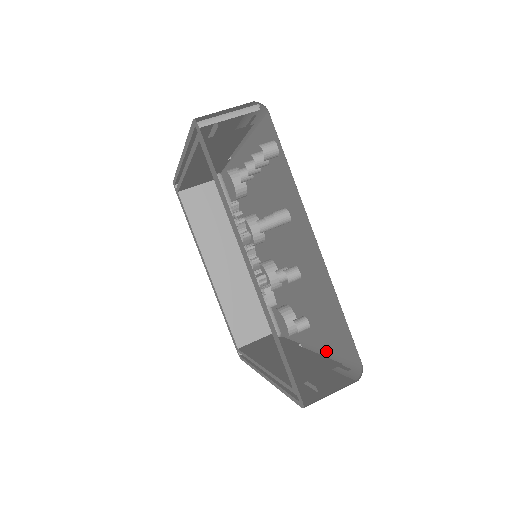
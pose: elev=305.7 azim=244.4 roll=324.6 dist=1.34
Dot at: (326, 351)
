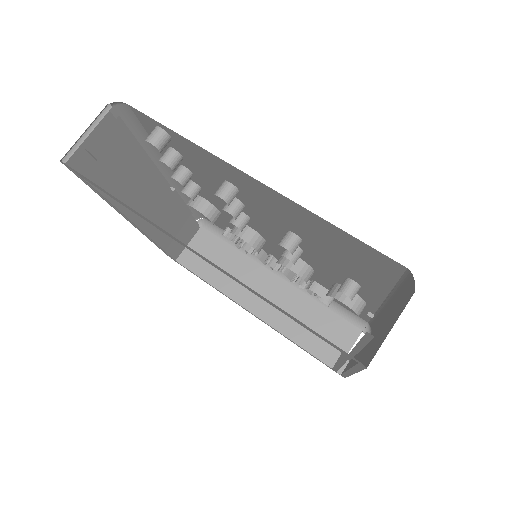
Dot at: (389, 295)
